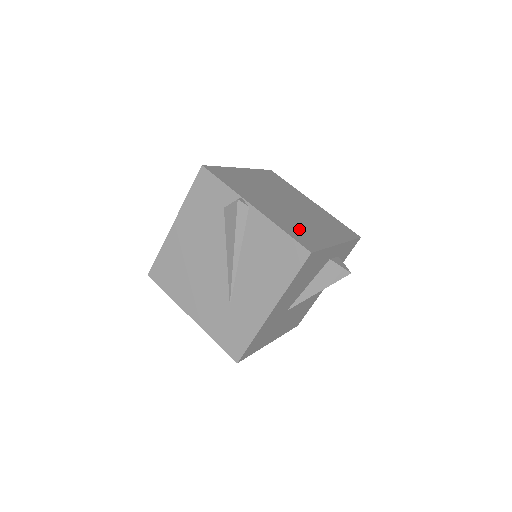
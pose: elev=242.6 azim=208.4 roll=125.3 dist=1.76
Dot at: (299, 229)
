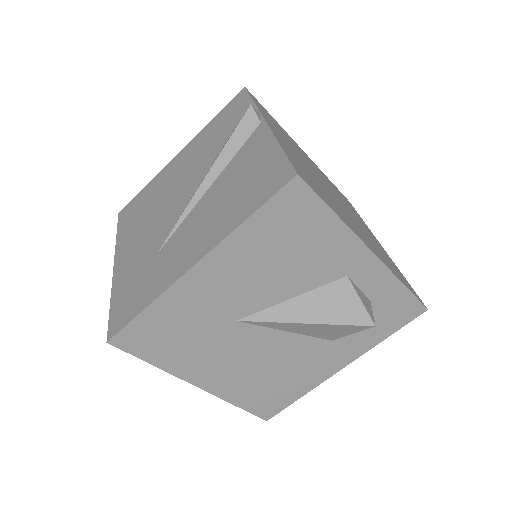
Dot at: (314, 181)
